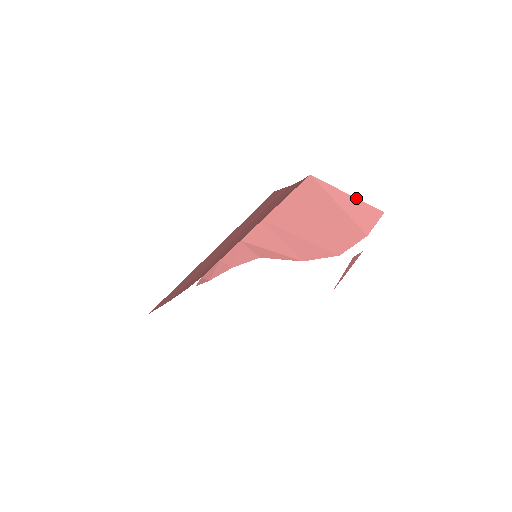
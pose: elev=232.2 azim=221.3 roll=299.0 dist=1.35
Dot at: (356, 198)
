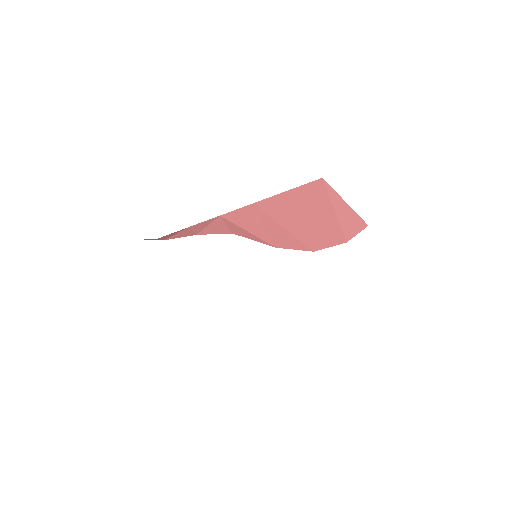
Dot at: occluded
